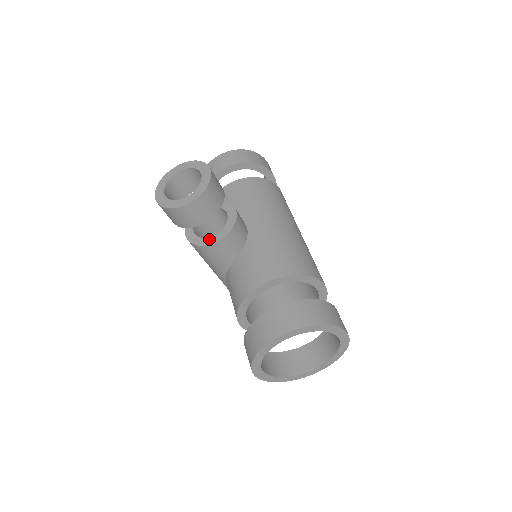
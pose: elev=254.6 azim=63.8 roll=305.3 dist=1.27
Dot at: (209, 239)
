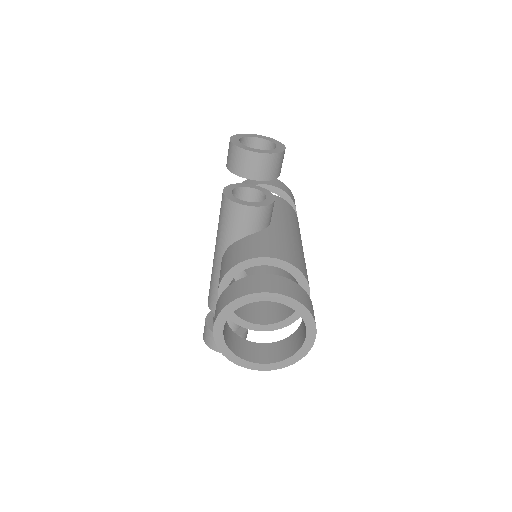
Dot at: (243, 201)
